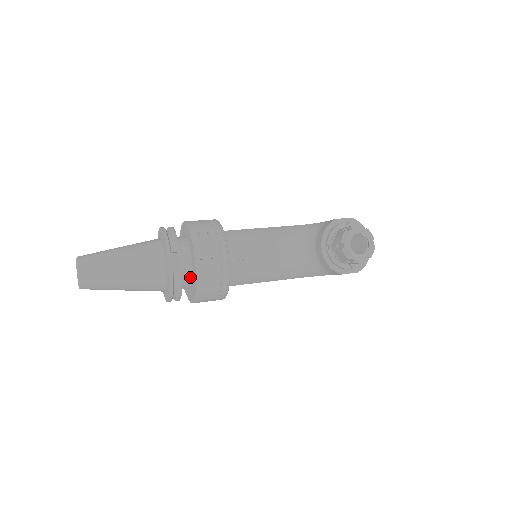
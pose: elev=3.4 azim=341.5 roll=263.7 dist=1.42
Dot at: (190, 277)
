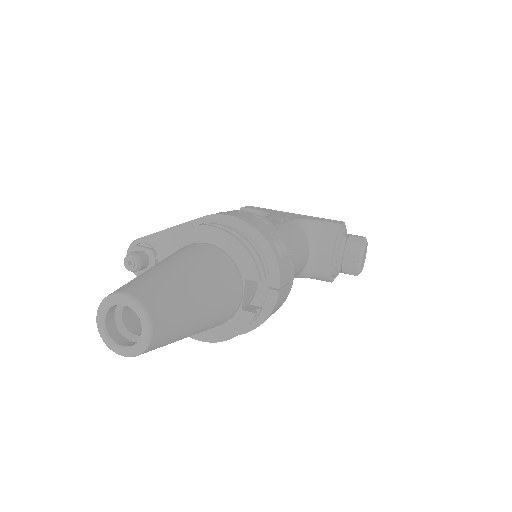
Dot at: occluded
